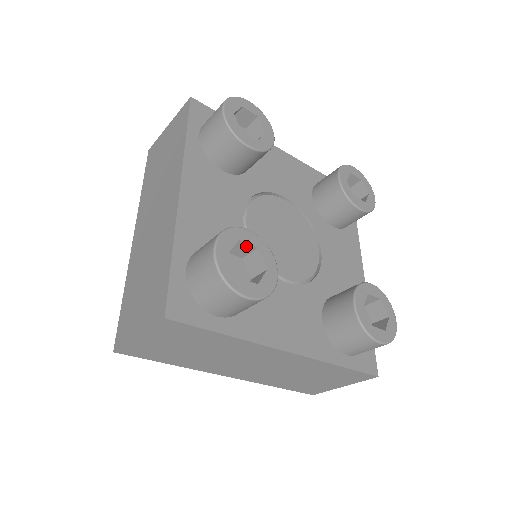
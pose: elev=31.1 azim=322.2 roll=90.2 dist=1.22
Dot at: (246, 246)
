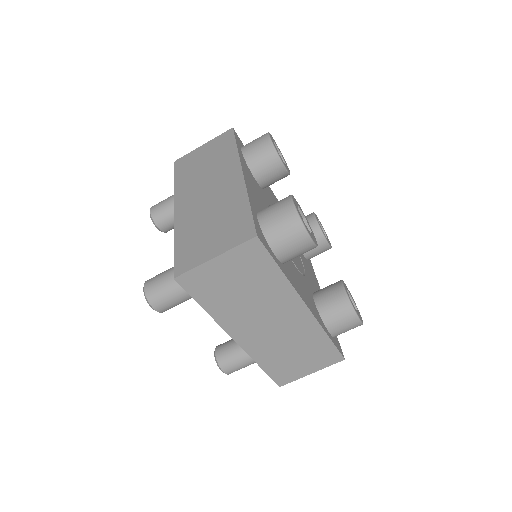
Dot at: occluded
